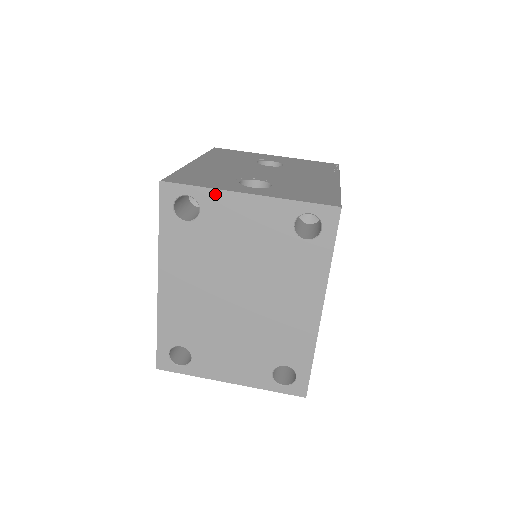
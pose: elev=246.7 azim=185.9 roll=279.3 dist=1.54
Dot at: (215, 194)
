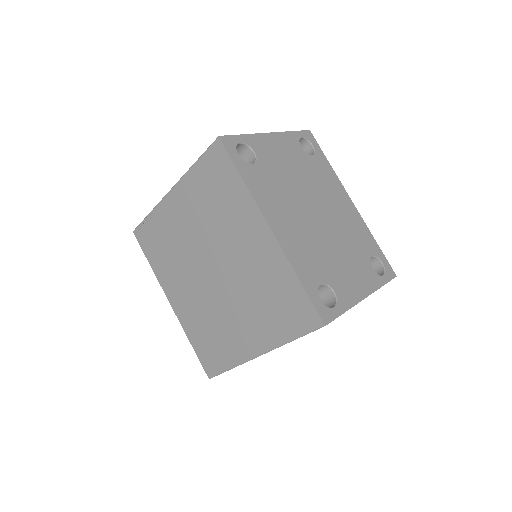
Dot at: (254, 138)
